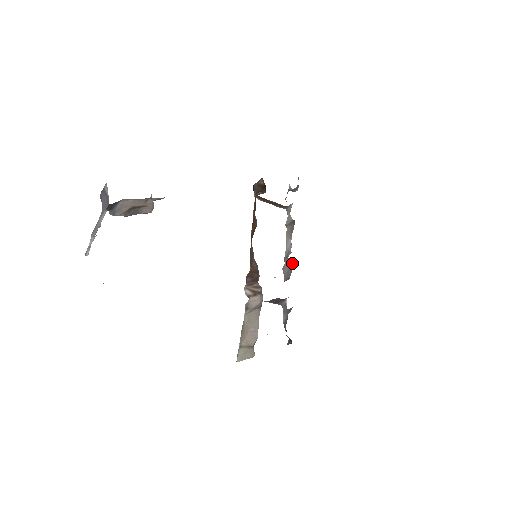
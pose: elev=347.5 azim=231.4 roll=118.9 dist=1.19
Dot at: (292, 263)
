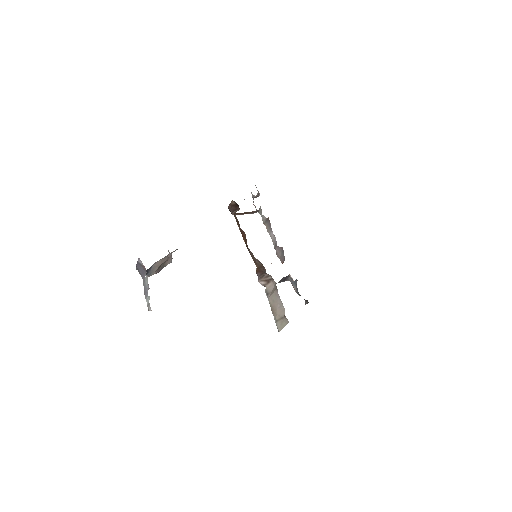
Dot at: (281, 248)
